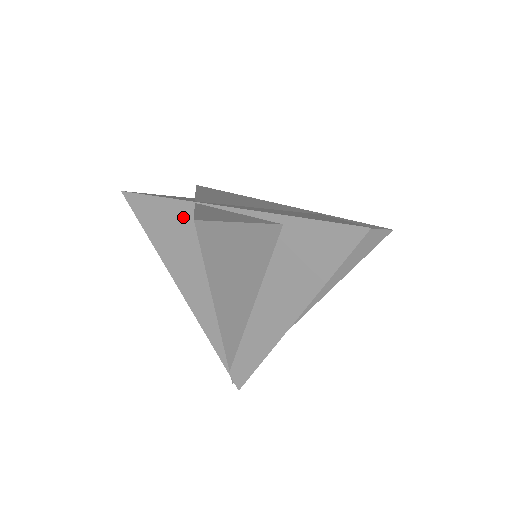
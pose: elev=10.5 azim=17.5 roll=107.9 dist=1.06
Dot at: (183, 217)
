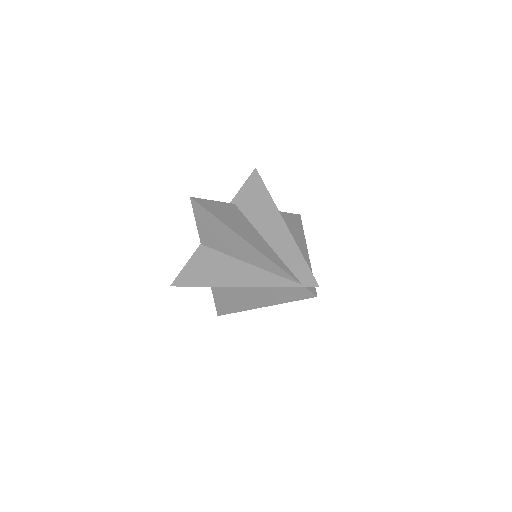
Dot at: (203, 256)
